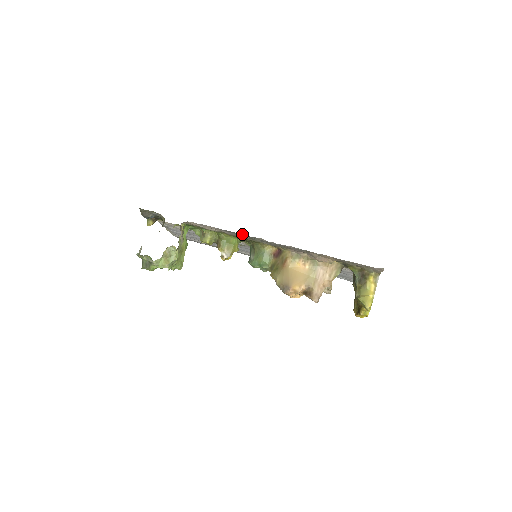
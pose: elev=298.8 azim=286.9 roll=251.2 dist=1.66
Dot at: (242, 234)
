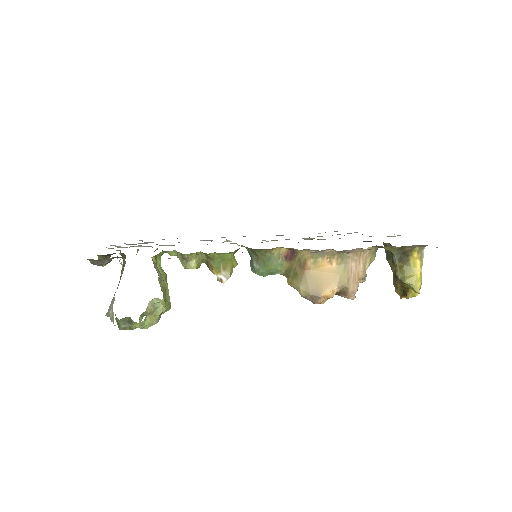
Dot at: occluded
